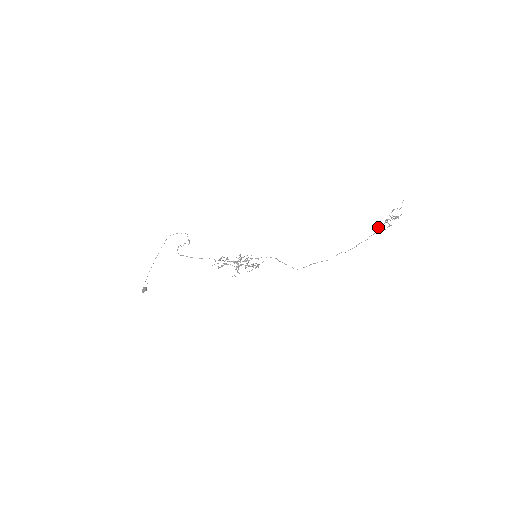
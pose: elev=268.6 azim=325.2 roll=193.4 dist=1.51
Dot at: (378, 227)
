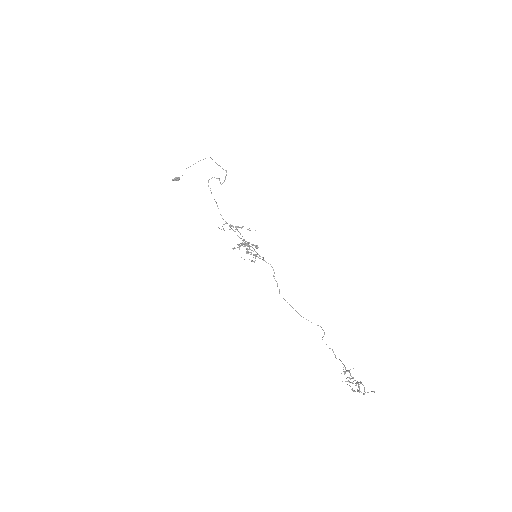
Dot at: occluded
